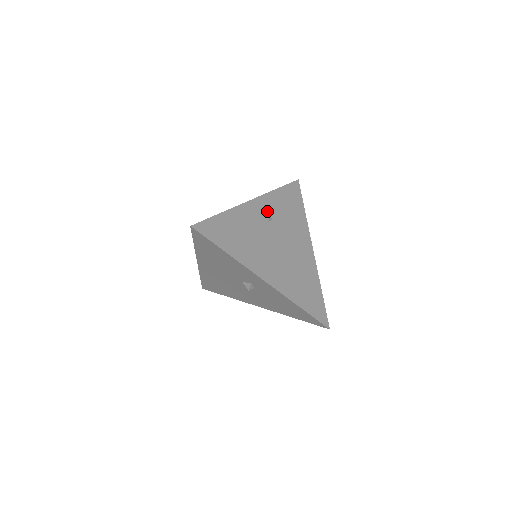
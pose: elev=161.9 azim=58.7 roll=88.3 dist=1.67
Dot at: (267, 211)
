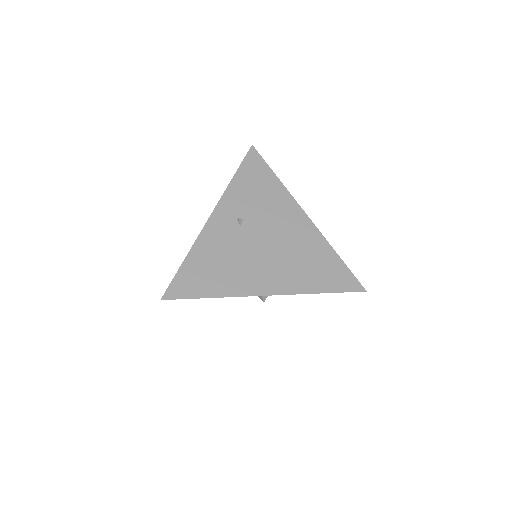
Dot at: (233, 214)
